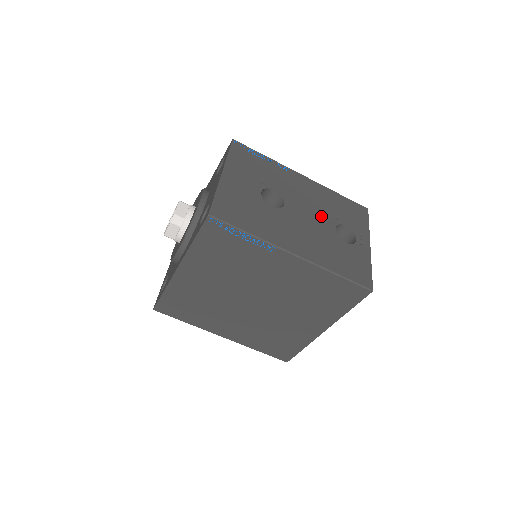
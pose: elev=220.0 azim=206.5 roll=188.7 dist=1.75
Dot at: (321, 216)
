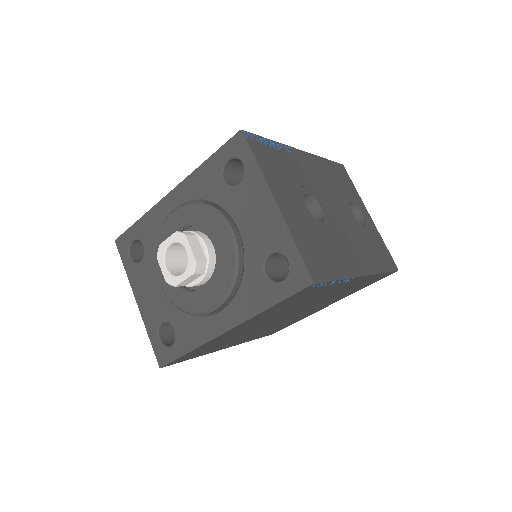
Dot at: (340, 203)
